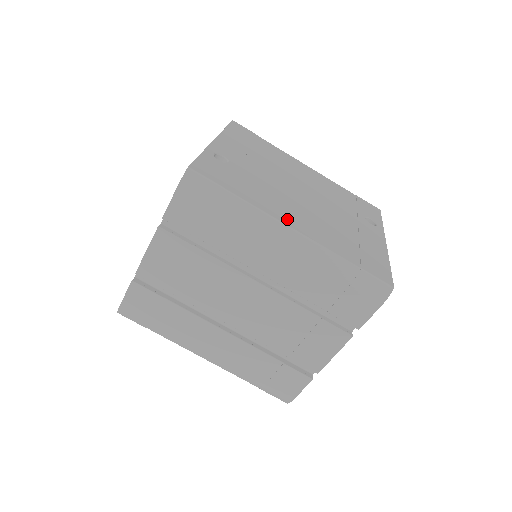
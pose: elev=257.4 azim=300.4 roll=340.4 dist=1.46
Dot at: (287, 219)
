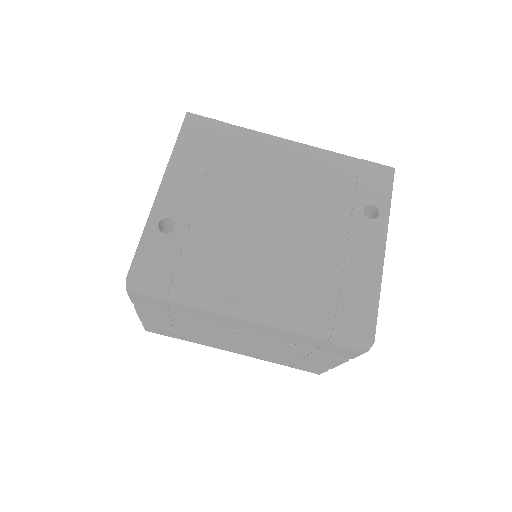
Dot at: (244, 295)
